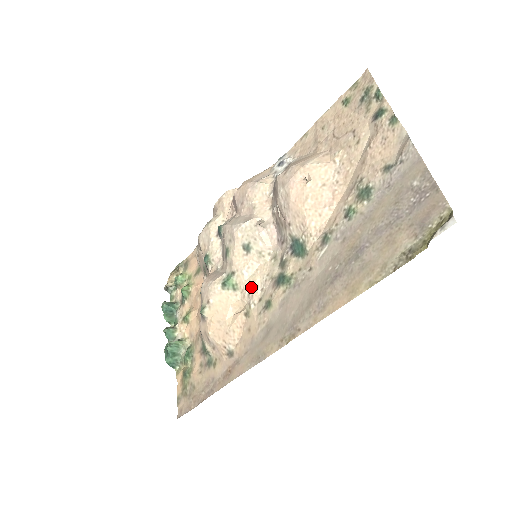
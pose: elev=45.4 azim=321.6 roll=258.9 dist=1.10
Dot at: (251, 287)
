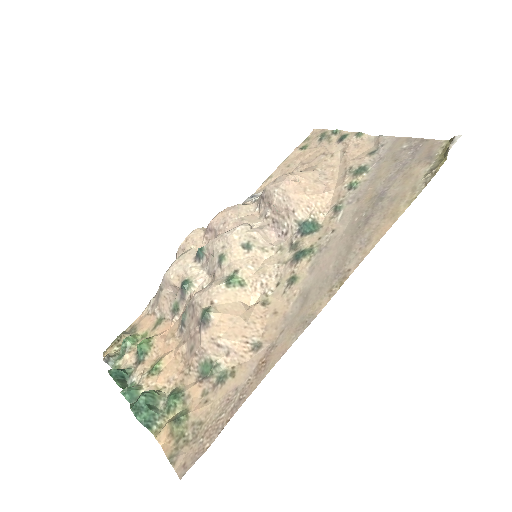
Dot at: (263, 277)
